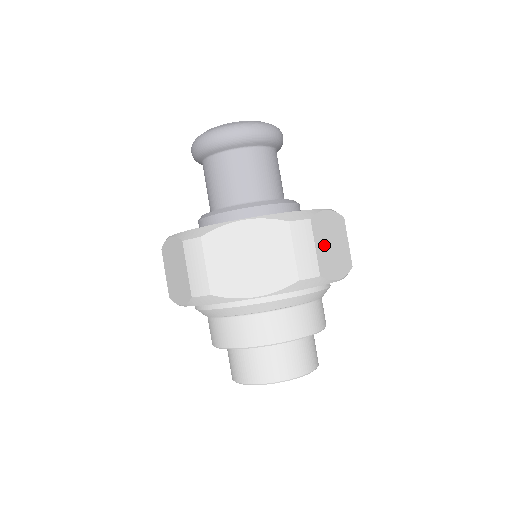
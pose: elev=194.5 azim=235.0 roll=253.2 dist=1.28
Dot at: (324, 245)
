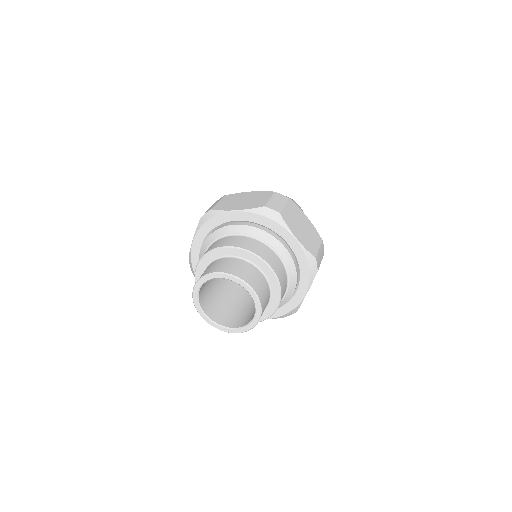
Dot at: (293, 216)
